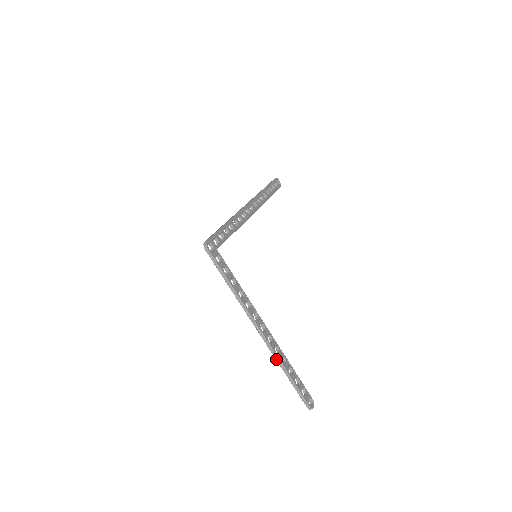
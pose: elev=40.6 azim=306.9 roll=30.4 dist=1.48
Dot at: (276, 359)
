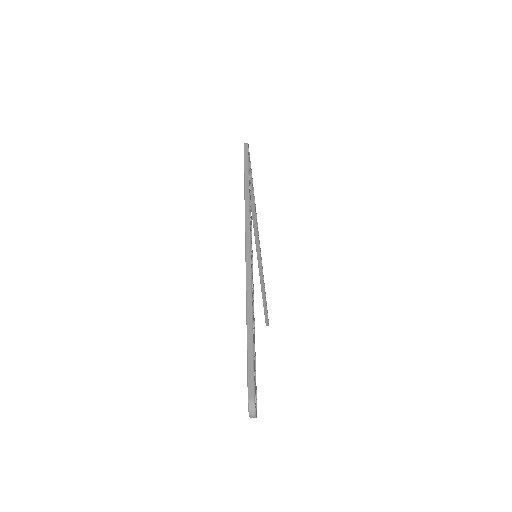
Dot at: (247, 288)
